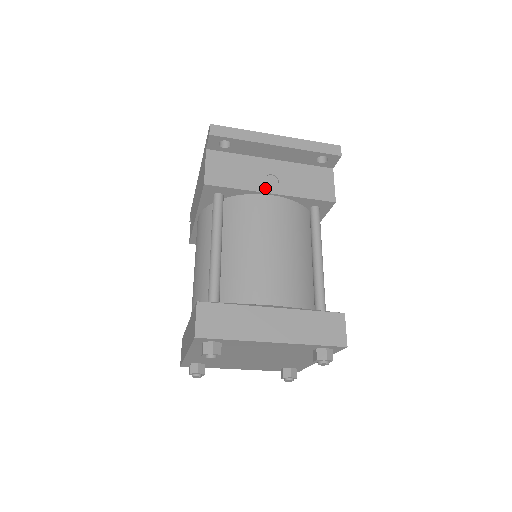
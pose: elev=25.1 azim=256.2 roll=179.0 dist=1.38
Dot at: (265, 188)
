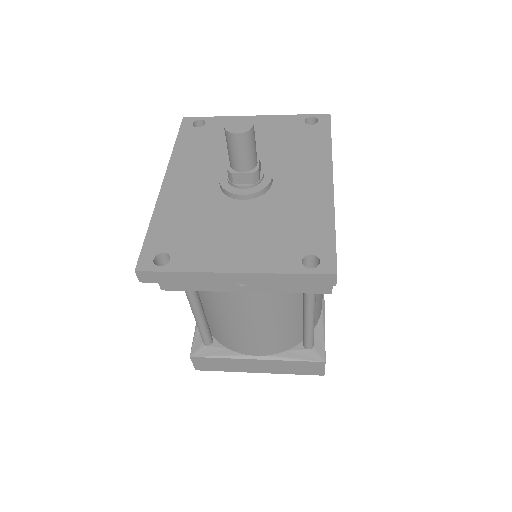
Dot at: (235, 288)
